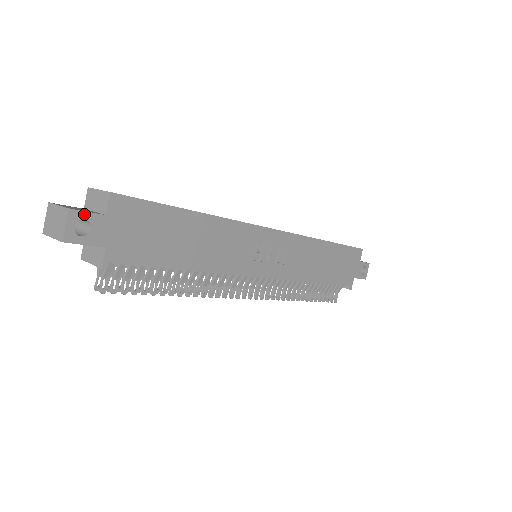
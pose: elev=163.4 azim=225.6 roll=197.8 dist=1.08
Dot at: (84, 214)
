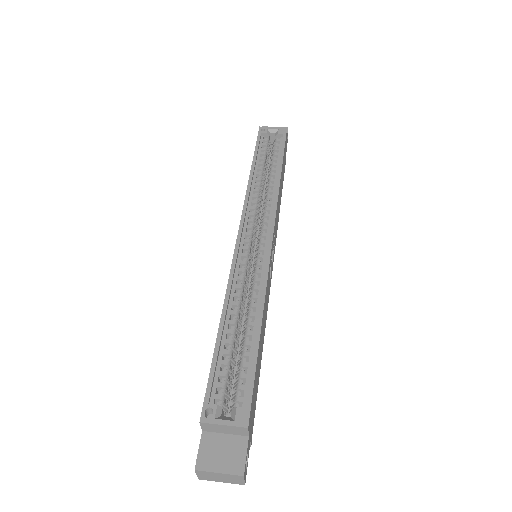
Dot at: (246, 460)
